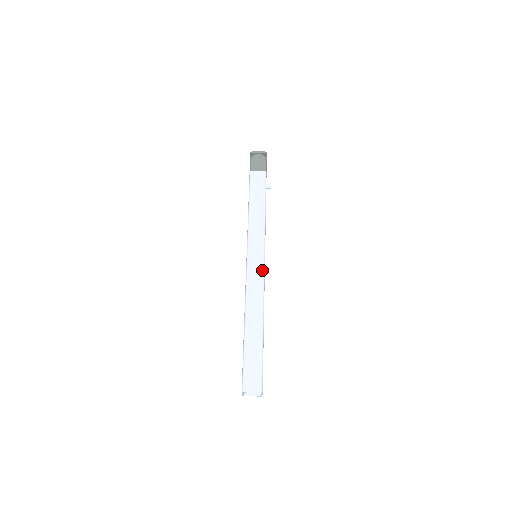
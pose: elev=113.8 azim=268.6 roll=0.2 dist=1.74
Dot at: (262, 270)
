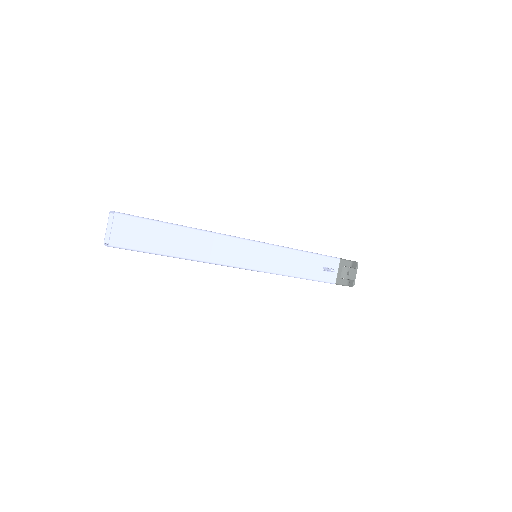
Dot at: (243, 238)
